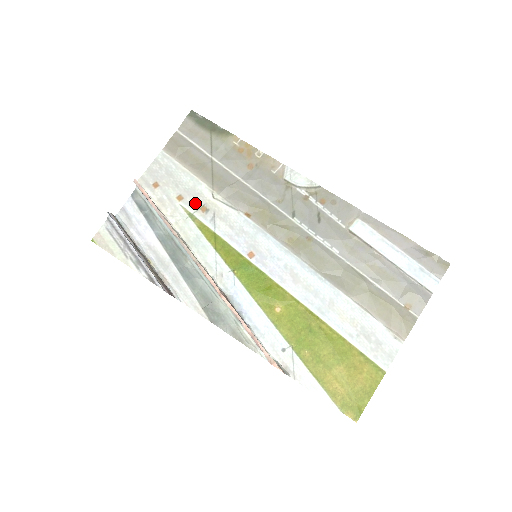
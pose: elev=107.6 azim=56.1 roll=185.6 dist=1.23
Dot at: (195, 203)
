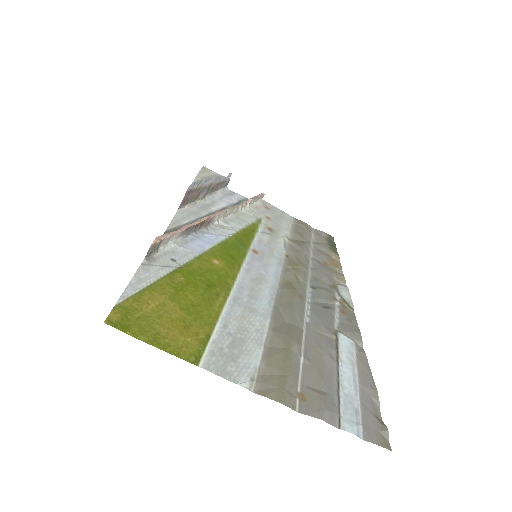
Dot at: (271, 225)
